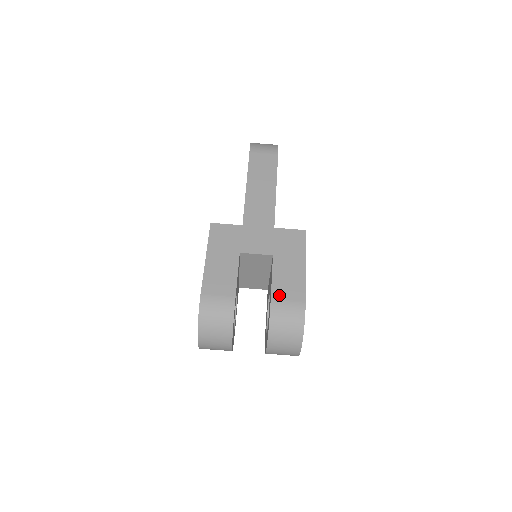
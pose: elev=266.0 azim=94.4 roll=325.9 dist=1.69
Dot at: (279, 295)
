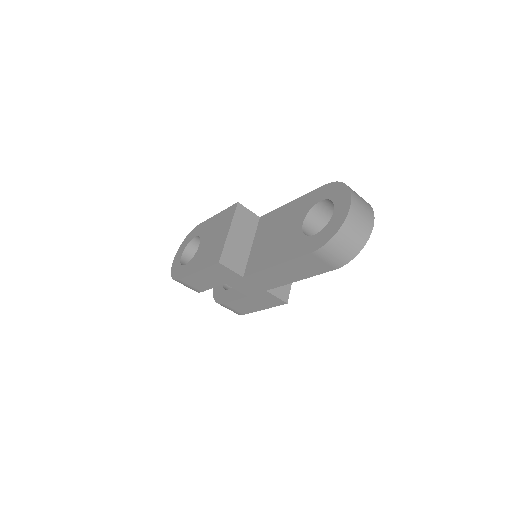
Dot at: (231, 306)
